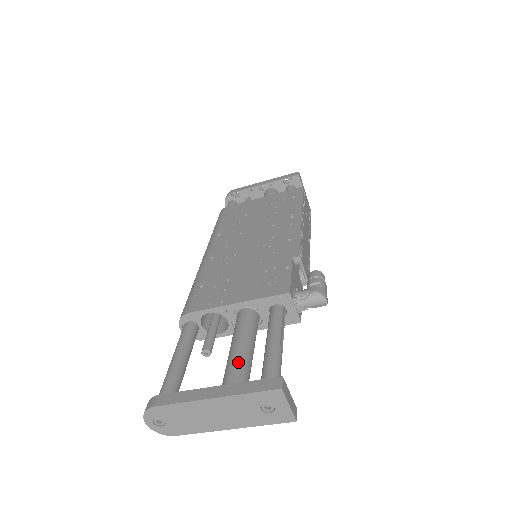
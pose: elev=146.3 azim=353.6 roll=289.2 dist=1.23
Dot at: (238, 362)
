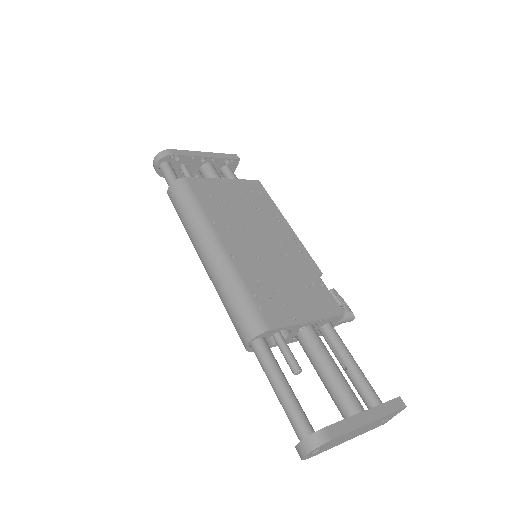
Dot at: (347, 383)
